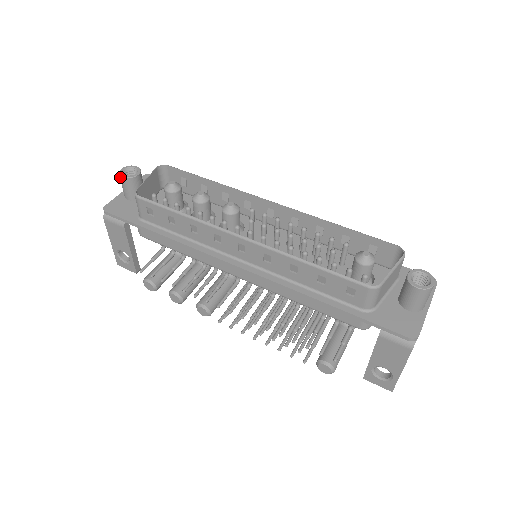
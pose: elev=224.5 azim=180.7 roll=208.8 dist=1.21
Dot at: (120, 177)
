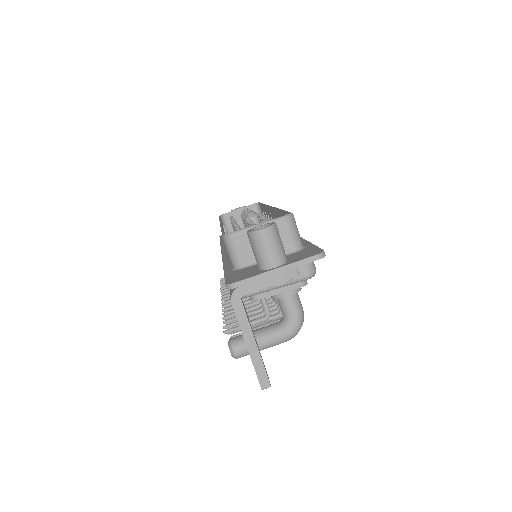
Dot at: occluded
